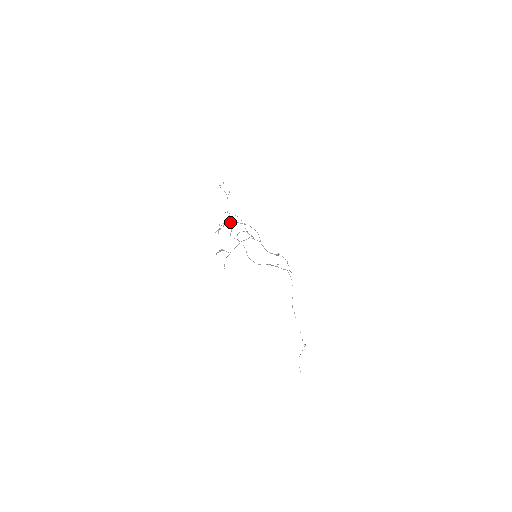
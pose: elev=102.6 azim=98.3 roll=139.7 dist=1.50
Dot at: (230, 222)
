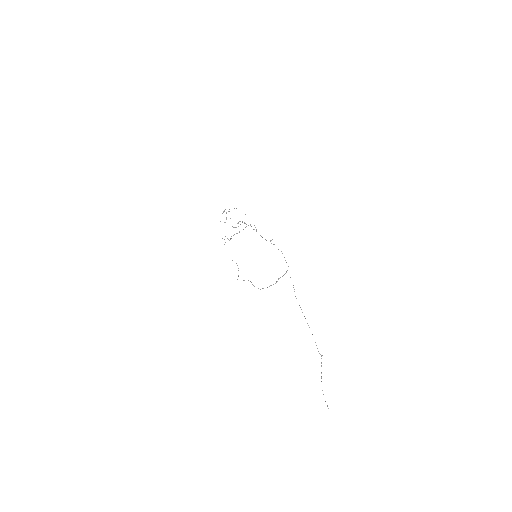
Dot at: occluded
